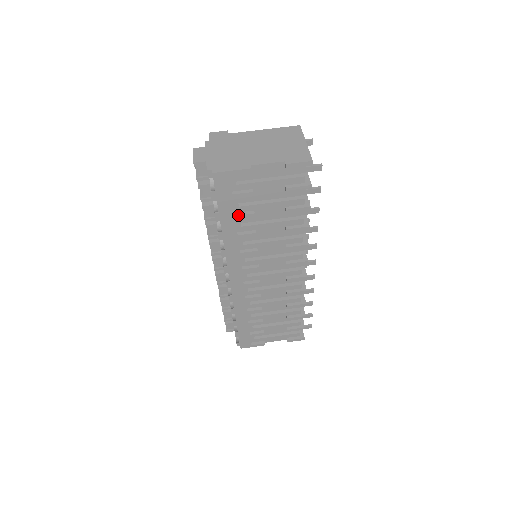
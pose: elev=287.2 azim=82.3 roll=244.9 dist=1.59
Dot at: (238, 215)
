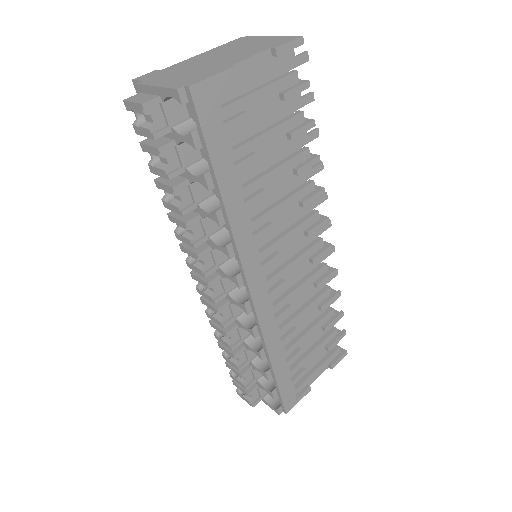
Dot at: (237, 163)
